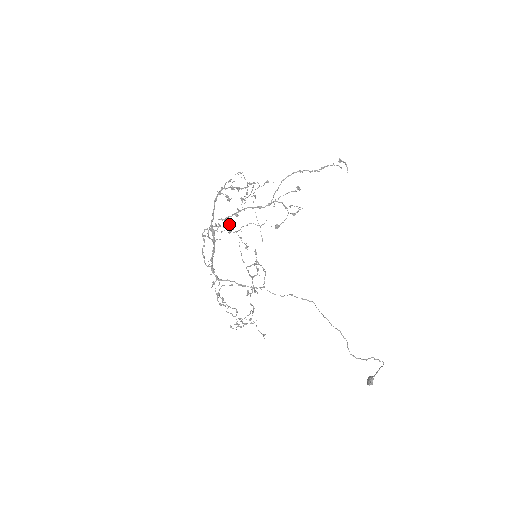
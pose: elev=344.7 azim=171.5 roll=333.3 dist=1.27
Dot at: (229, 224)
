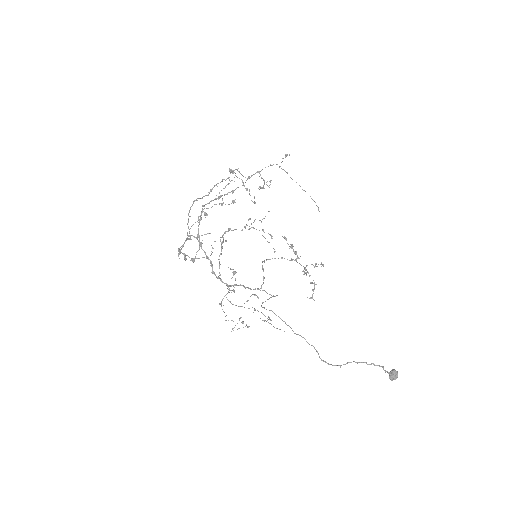
Dot at: (225, 233)
